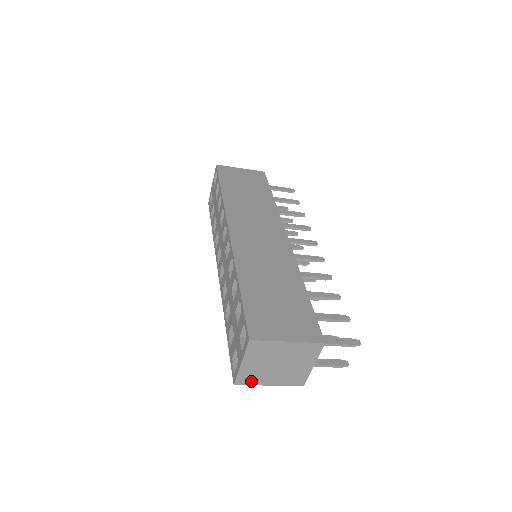
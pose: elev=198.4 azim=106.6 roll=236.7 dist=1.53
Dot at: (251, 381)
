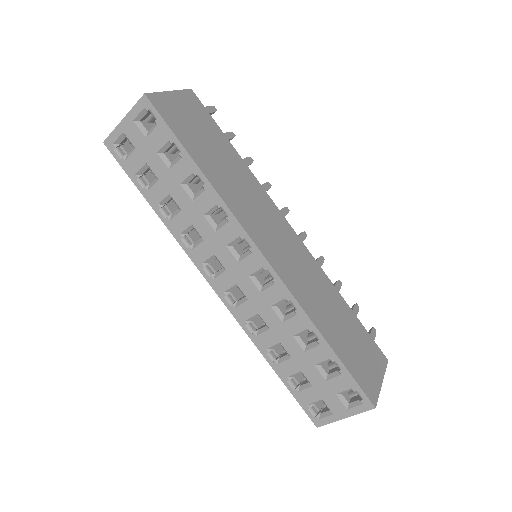
Dot at: occluded
